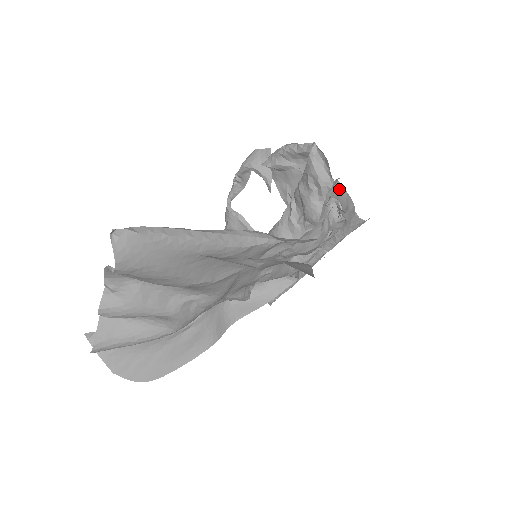
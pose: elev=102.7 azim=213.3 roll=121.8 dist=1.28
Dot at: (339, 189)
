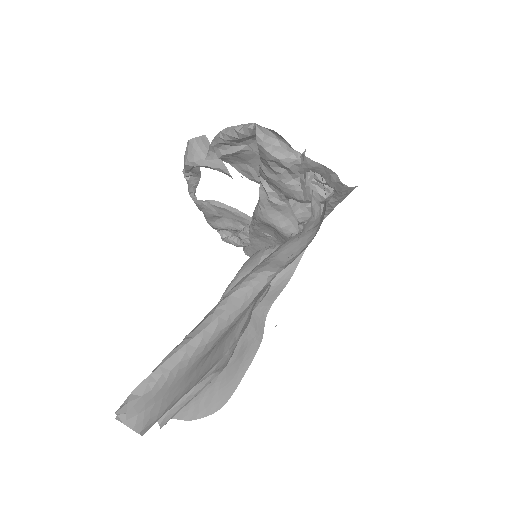
Dot at: (311, 164)
